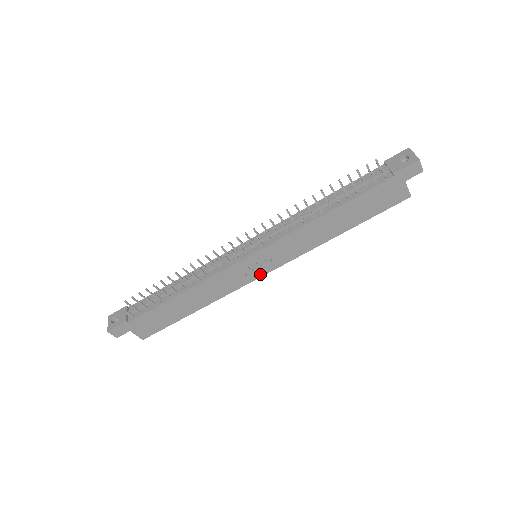
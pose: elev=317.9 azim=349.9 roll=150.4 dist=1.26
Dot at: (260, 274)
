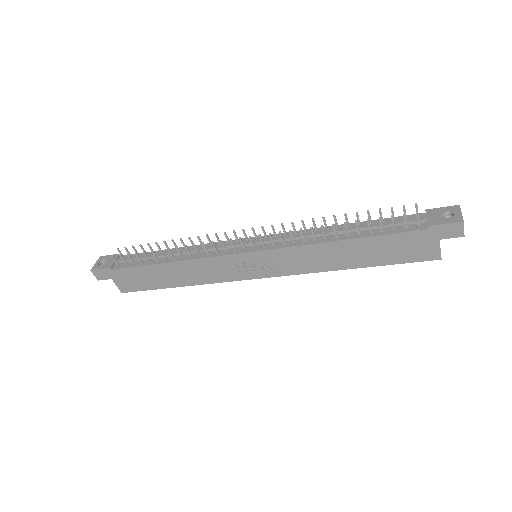
Dot at: (253, 276)
